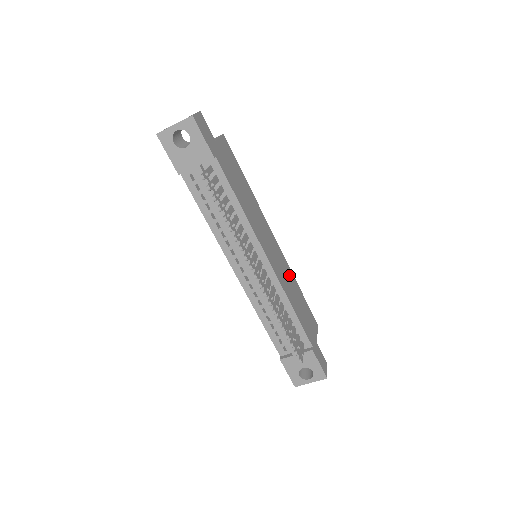
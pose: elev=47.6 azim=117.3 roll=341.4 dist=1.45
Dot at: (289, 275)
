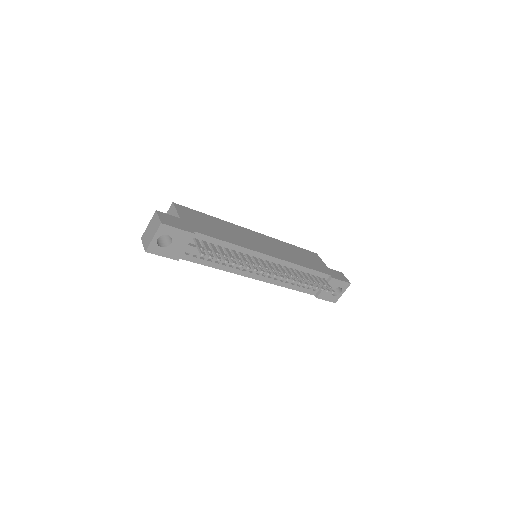
Dot at: (281, 245)
